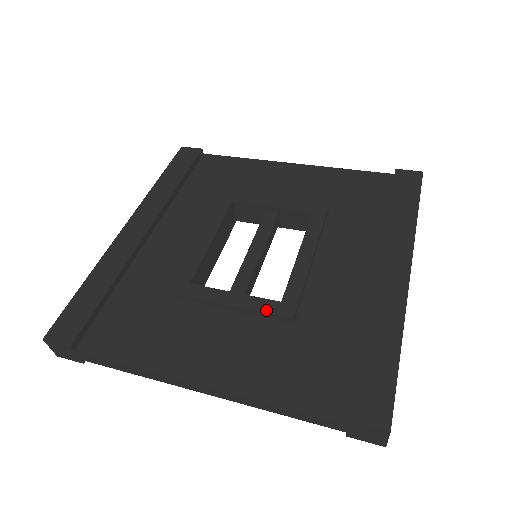
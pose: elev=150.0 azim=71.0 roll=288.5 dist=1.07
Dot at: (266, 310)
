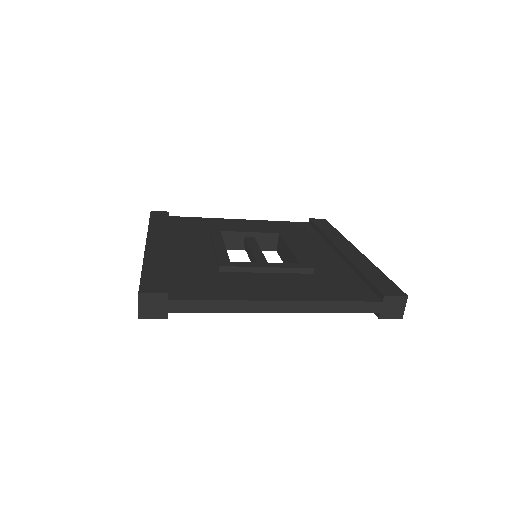
Dot at: (294, 267)
